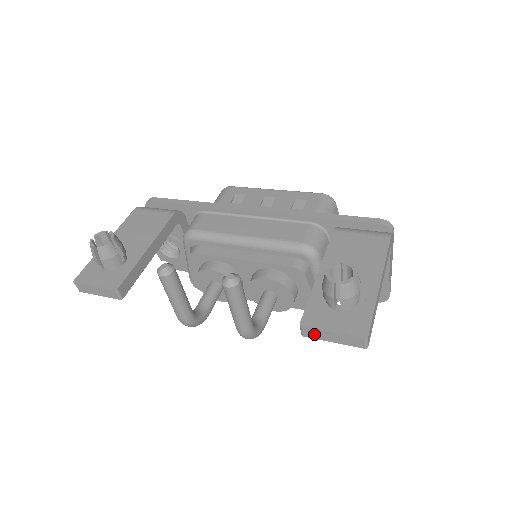
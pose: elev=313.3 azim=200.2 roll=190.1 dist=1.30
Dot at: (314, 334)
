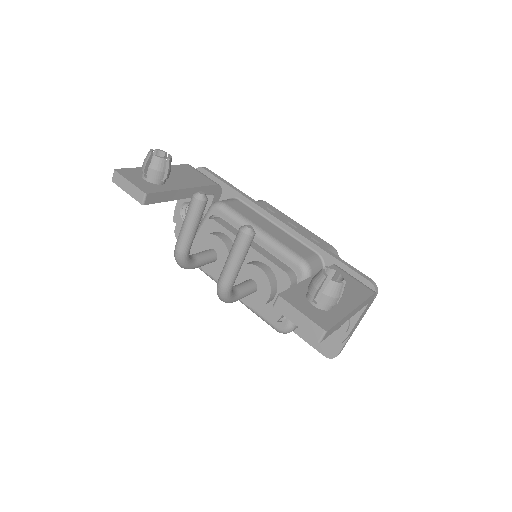
Dot at: (284, 309)
